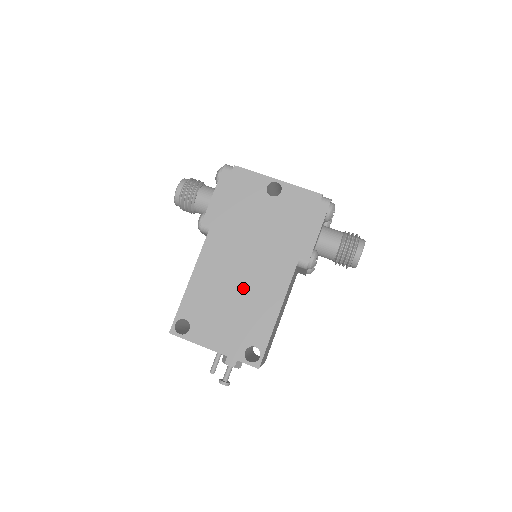
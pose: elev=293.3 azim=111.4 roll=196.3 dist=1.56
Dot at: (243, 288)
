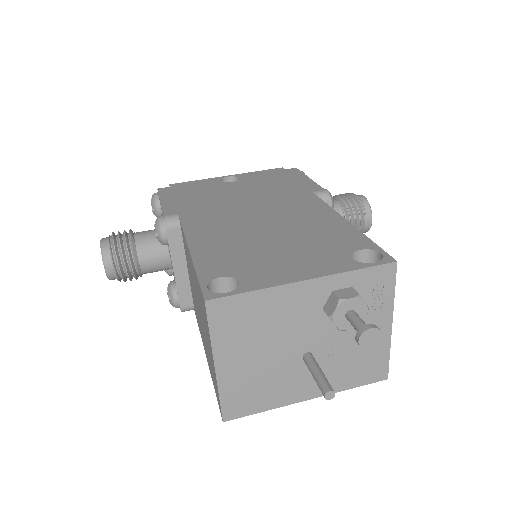
Dot at: (275, 225)
